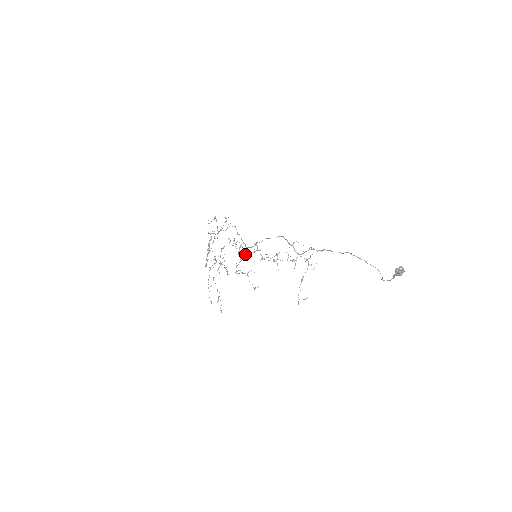
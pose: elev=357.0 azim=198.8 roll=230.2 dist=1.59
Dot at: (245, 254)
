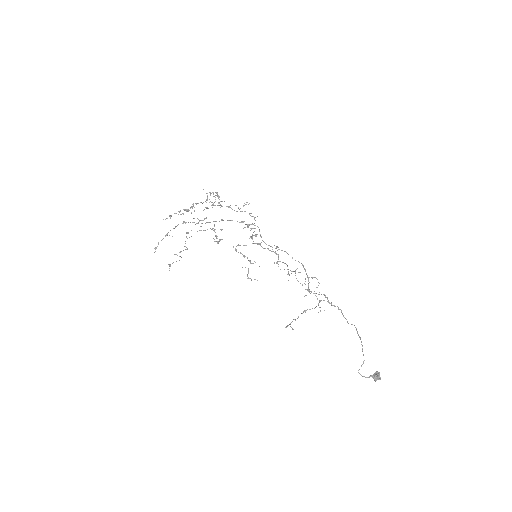
Dot at: (259, 244)
